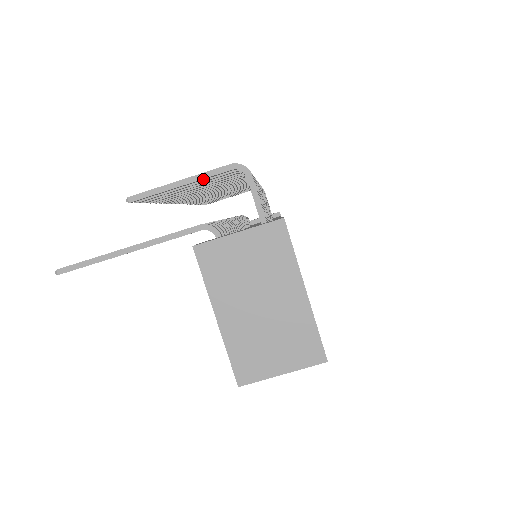
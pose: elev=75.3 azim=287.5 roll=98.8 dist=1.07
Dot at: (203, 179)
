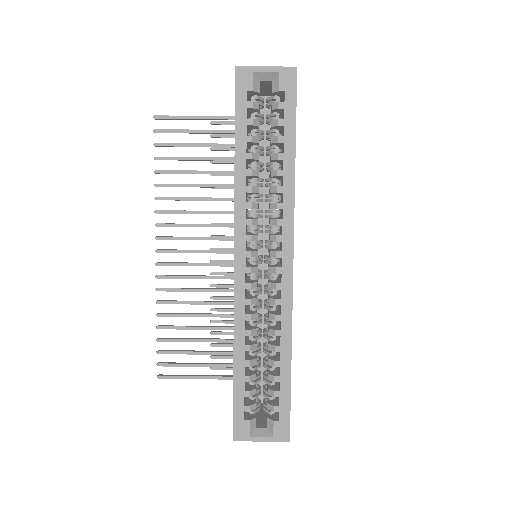
Dot at: occluded
